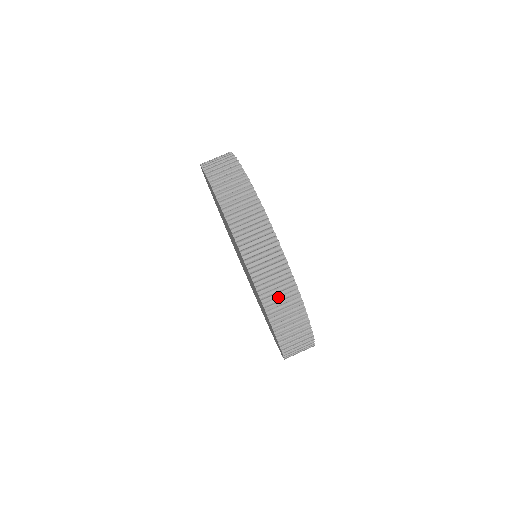
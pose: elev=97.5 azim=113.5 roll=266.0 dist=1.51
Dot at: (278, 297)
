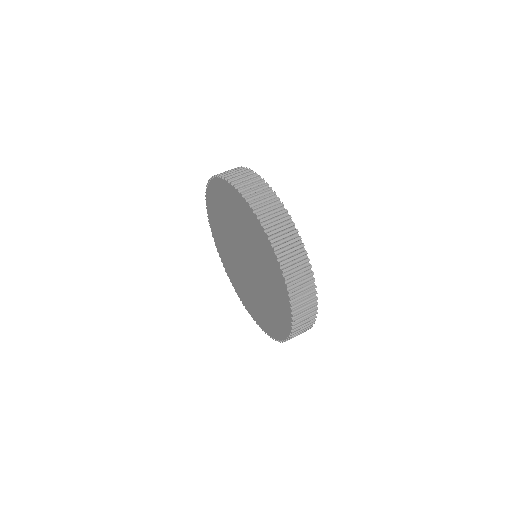
Dot at: (262, 202)
